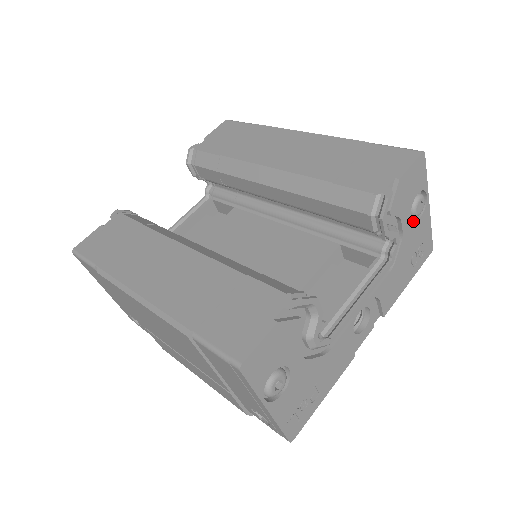
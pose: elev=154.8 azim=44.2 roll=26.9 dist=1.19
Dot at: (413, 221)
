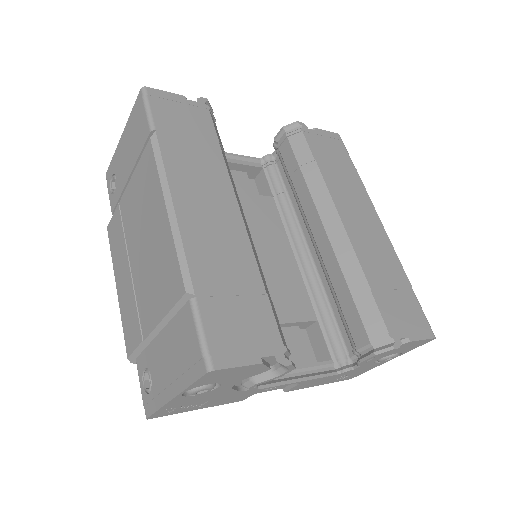
Dot at: (374, 362)
